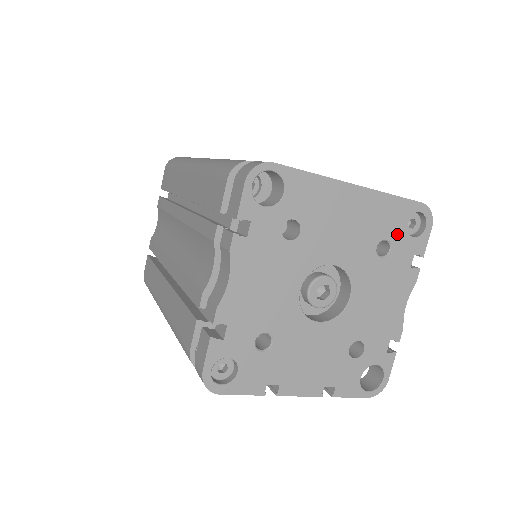
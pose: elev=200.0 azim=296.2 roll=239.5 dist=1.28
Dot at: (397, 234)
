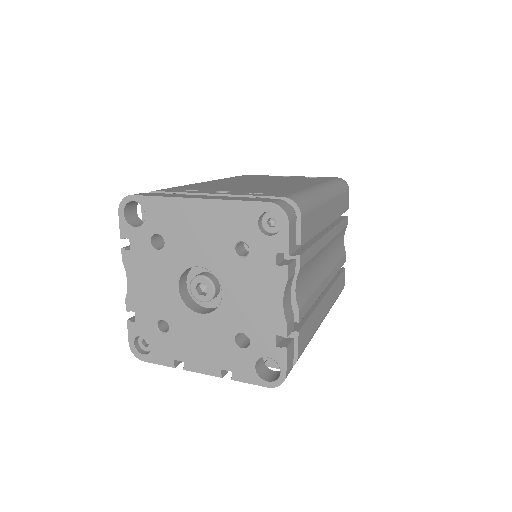
Dot at: (251, 235)
